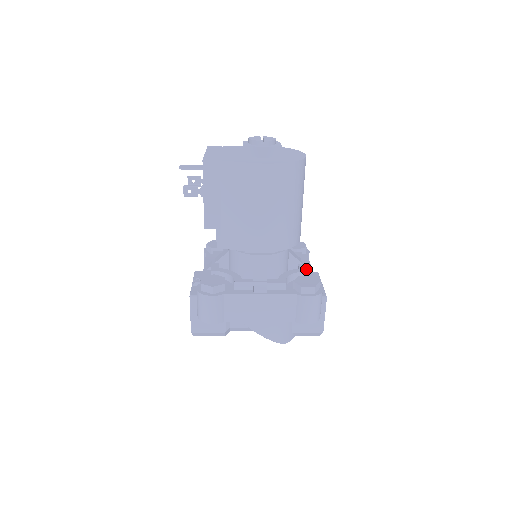
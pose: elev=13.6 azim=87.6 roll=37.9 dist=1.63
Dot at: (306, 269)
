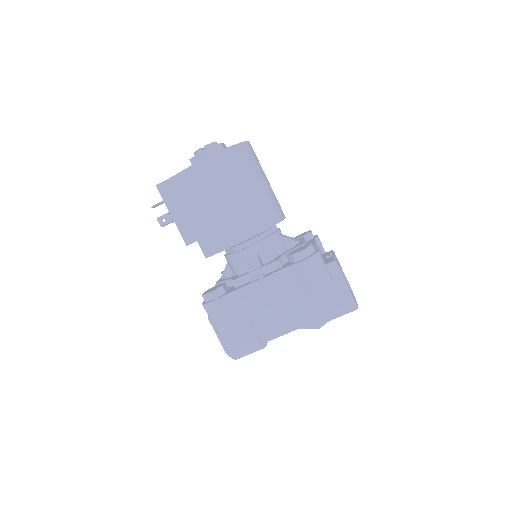
Dot at: (302, 243)
